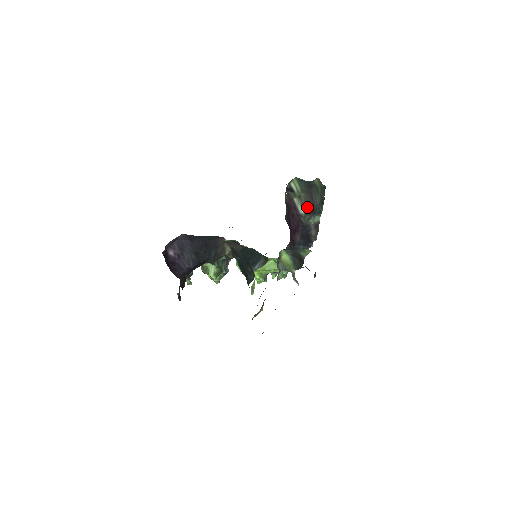
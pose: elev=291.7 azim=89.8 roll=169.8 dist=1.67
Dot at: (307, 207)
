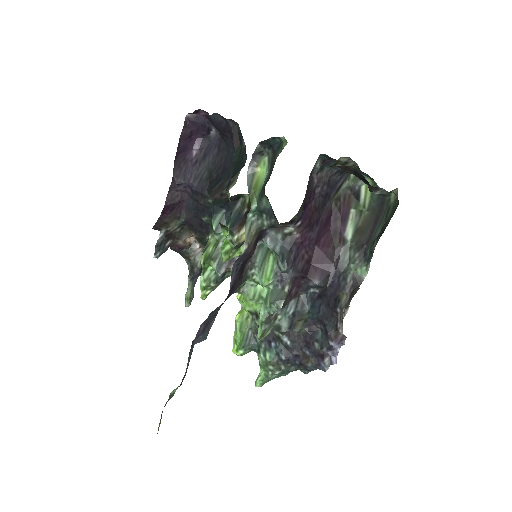
Dot at: (360, 235)
